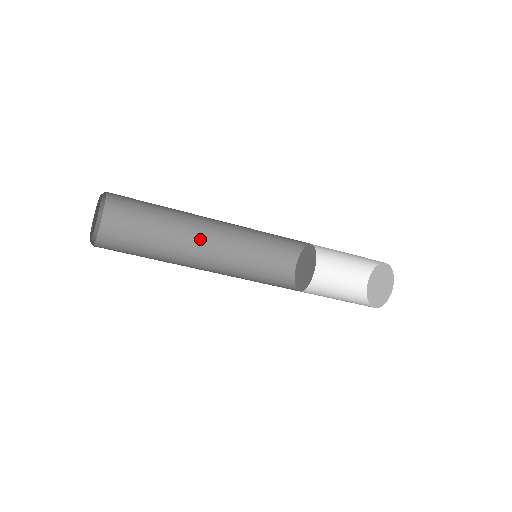
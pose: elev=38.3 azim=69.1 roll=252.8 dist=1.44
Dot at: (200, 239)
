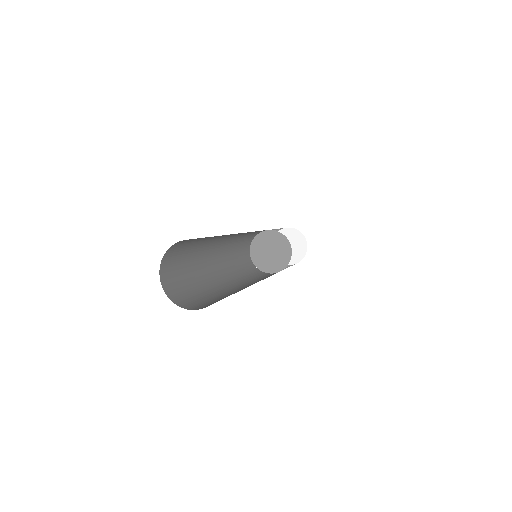
Dot at: (212, 263)
